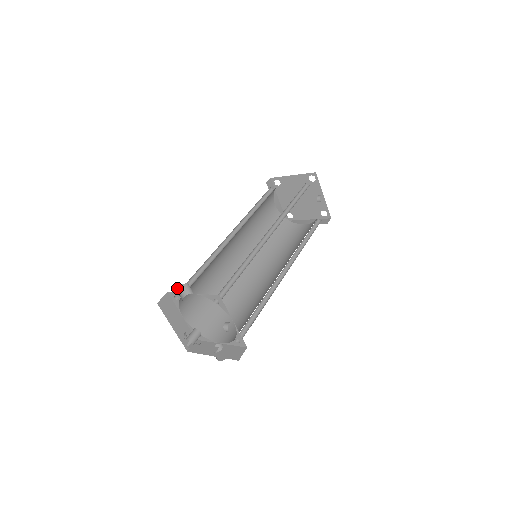
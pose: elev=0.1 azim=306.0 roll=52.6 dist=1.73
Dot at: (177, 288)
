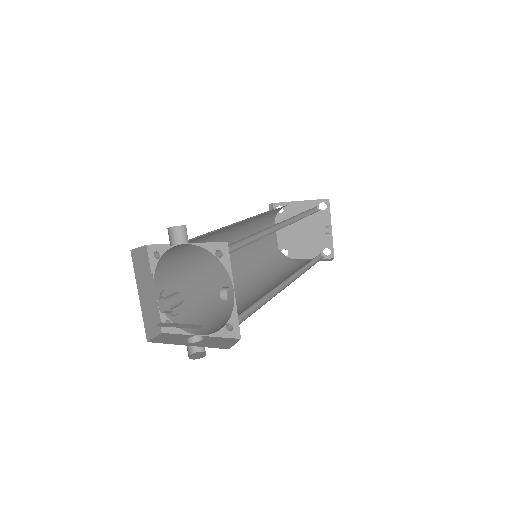
Dot at: occluded
